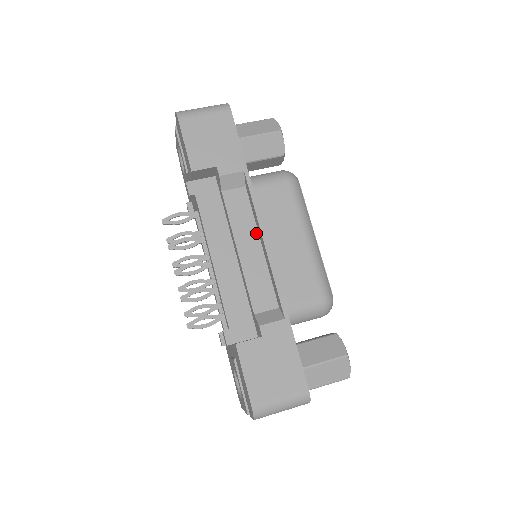
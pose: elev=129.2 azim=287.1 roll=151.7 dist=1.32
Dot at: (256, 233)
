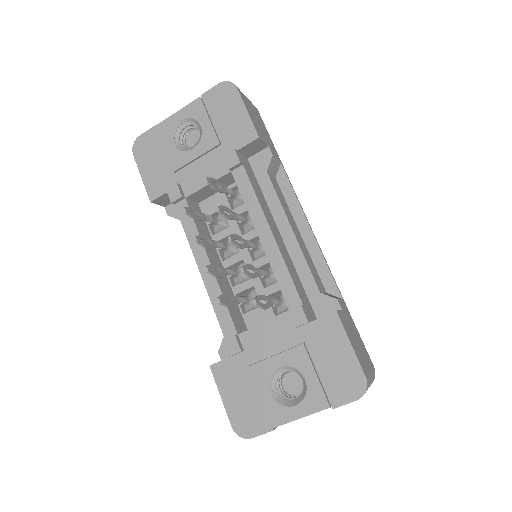
Dot at: (294, 221)
